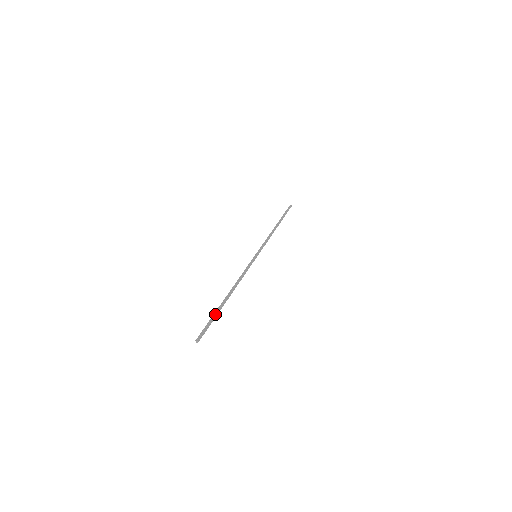
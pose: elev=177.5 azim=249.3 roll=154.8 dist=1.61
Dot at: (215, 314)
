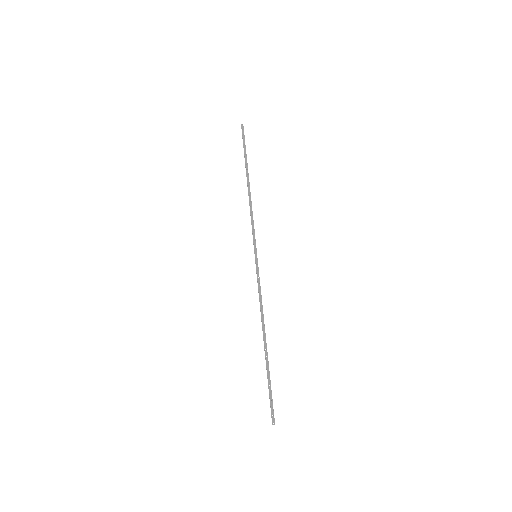
Dot at: (269, 378)
